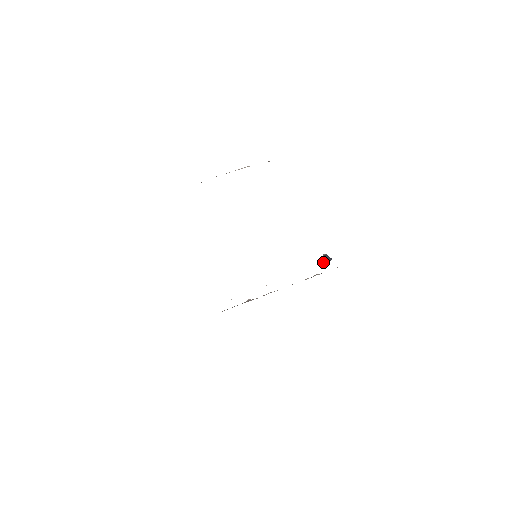
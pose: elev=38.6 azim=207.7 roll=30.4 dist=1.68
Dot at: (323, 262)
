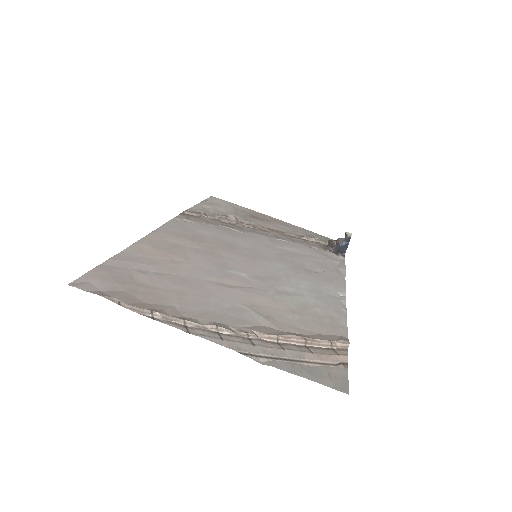
Dot at: (335, 248)
